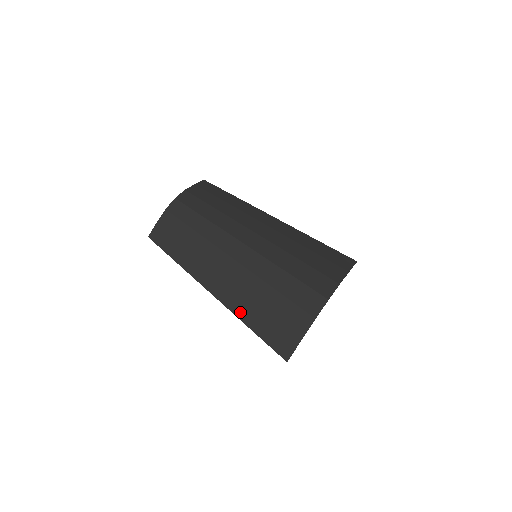
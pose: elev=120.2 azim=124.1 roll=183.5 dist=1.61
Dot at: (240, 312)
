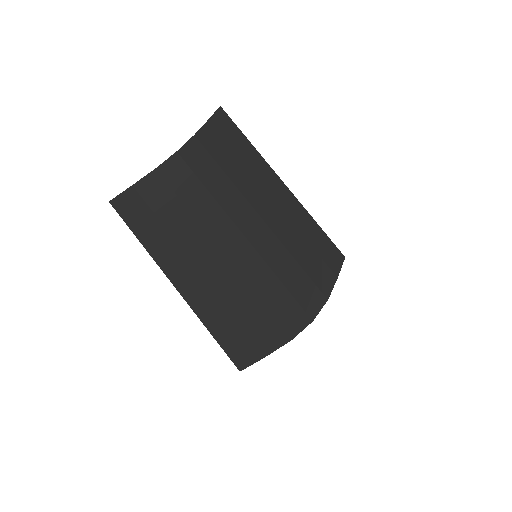
Dot at: (211, 321)
